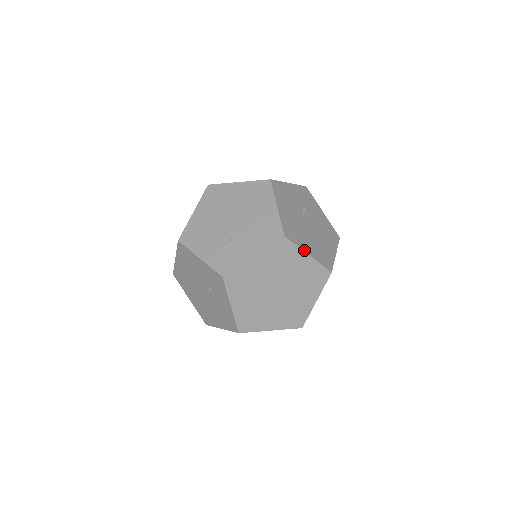
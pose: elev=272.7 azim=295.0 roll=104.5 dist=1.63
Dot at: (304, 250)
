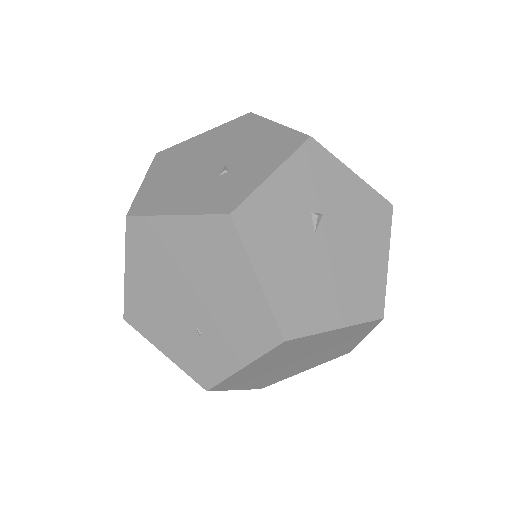
Dot at: (327, 328)
